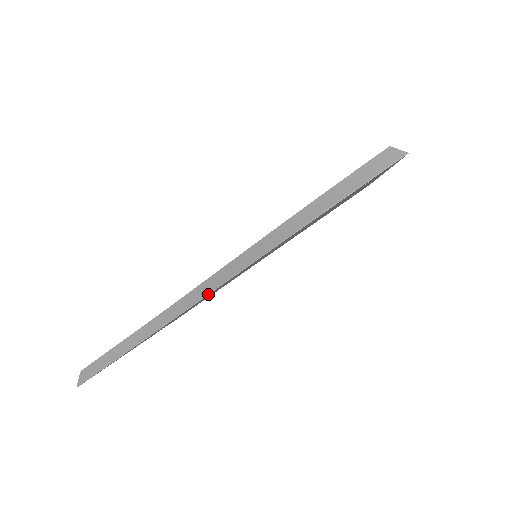
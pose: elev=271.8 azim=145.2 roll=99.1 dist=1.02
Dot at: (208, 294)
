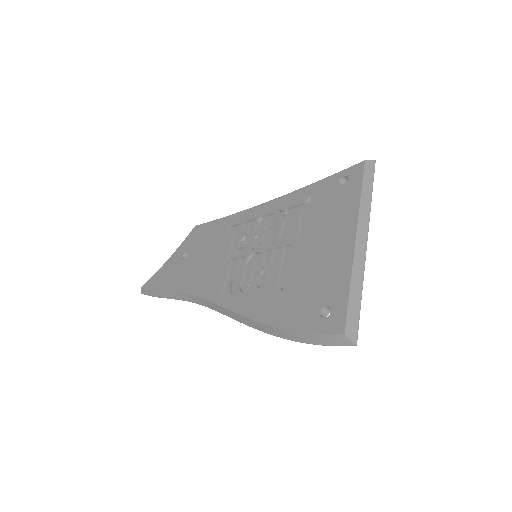
Dot at: occluded
